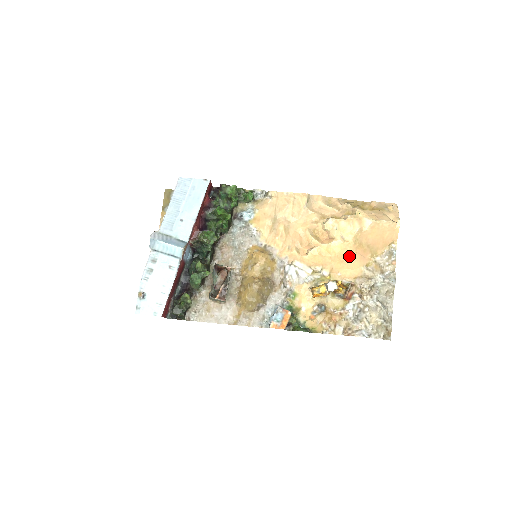
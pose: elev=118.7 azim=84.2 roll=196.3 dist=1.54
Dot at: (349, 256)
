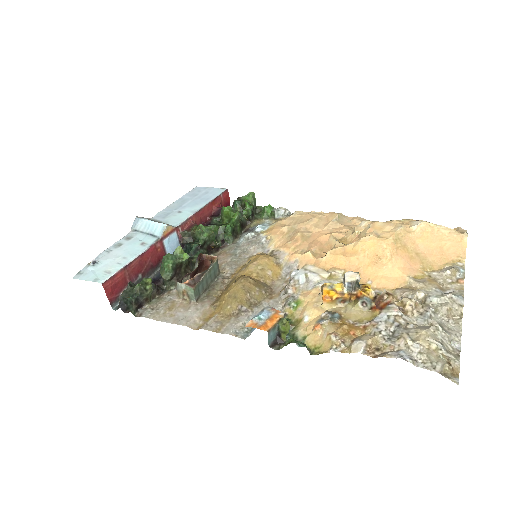
Dot at: (385, 256)
